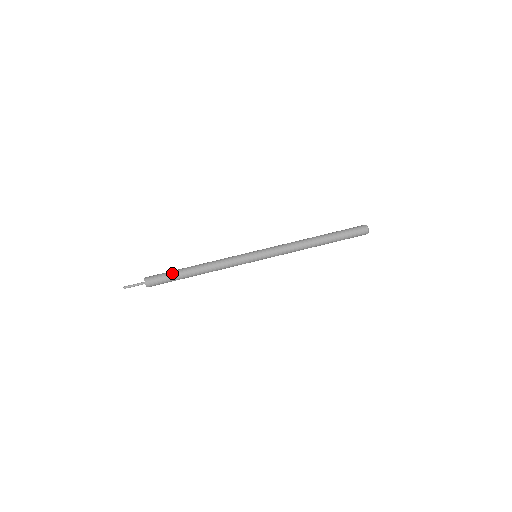
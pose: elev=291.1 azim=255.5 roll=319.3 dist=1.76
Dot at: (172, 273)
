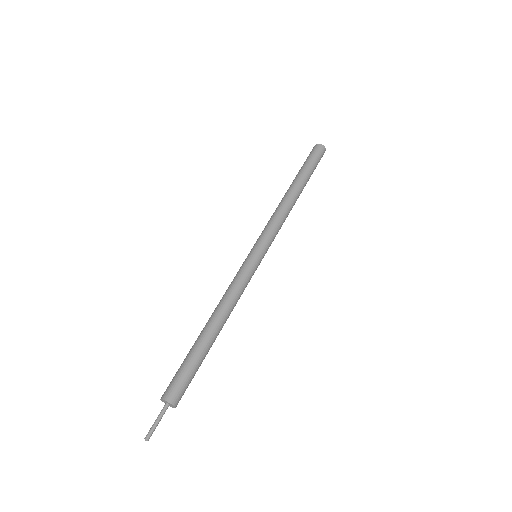
Dot at: (187, 357)
